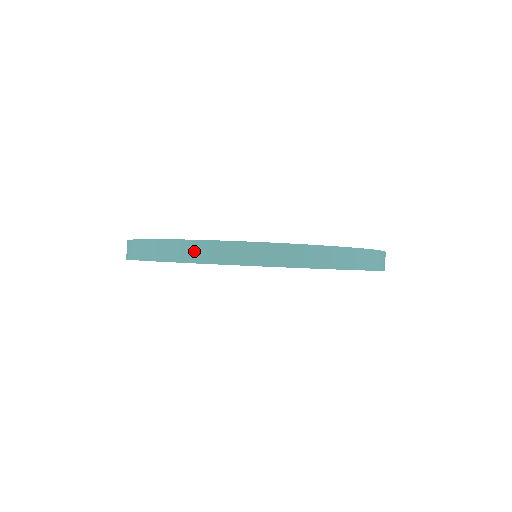
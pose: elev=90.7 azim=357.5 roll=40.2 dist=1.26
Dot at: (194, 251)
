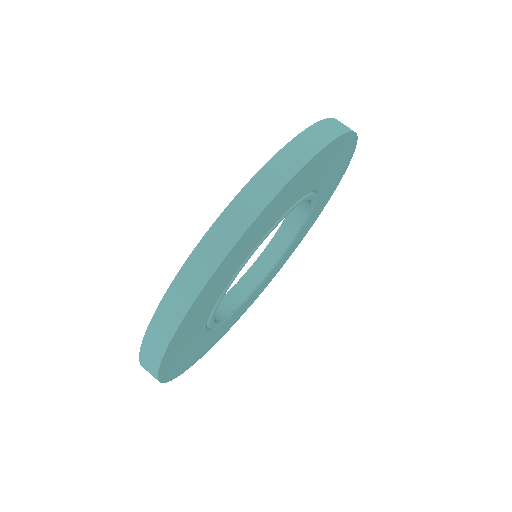
Dot at: (316, 136)
